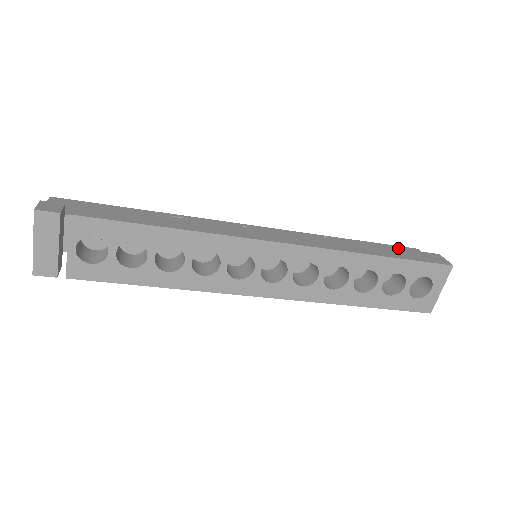
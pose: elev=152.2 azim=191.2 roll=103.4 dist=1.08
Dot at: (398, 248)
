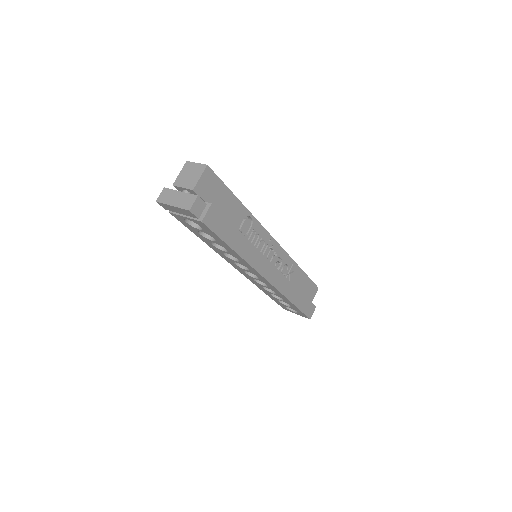
Dot at: (306, 297)
